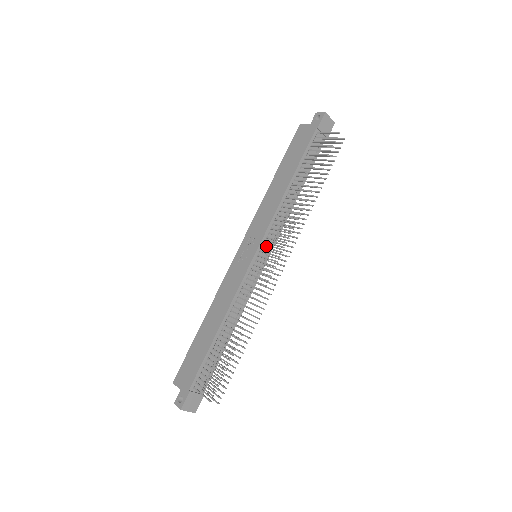
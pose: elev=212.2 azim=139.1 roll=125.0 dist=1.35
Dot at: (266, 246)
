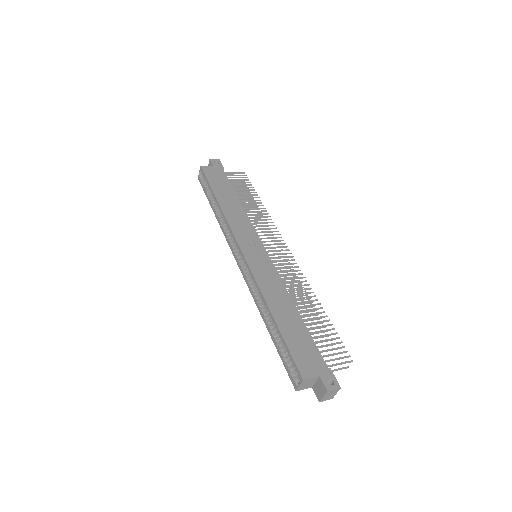
Dot at: occluded
